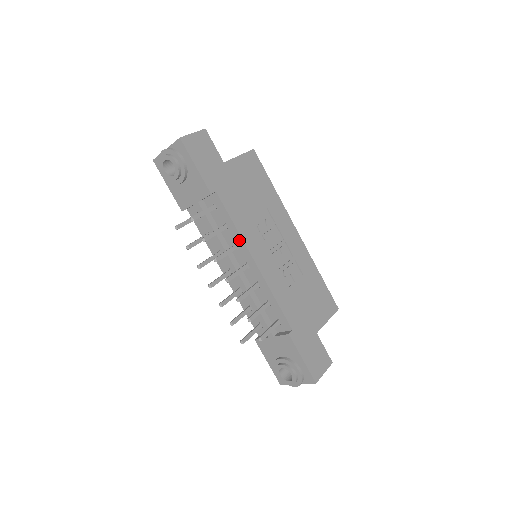
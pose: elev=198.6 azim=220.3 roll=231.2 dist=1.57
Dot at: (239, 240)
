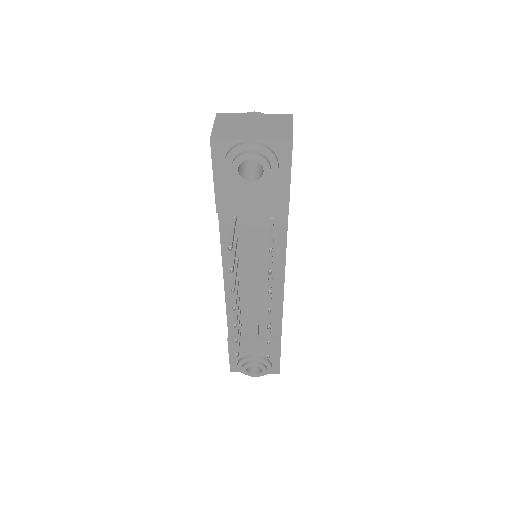
Dot at: (280, 259)
